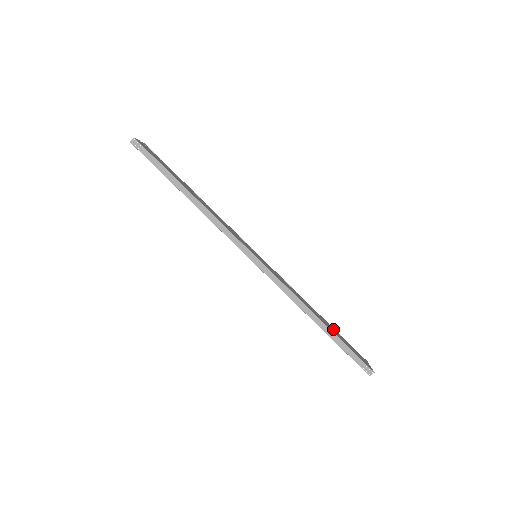
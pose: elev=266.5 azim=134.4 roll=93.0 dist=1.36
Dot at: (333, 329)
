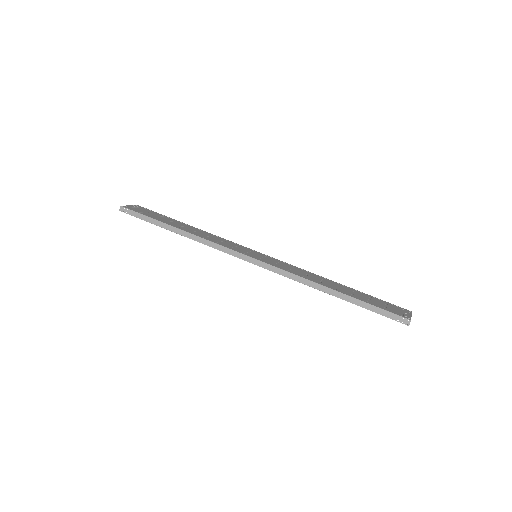
Dot at: (358, 293)
